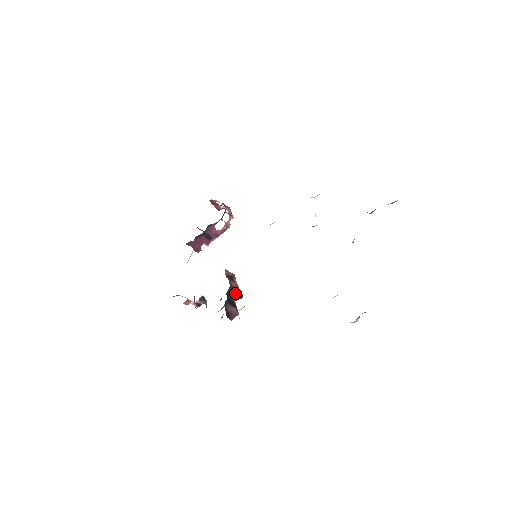
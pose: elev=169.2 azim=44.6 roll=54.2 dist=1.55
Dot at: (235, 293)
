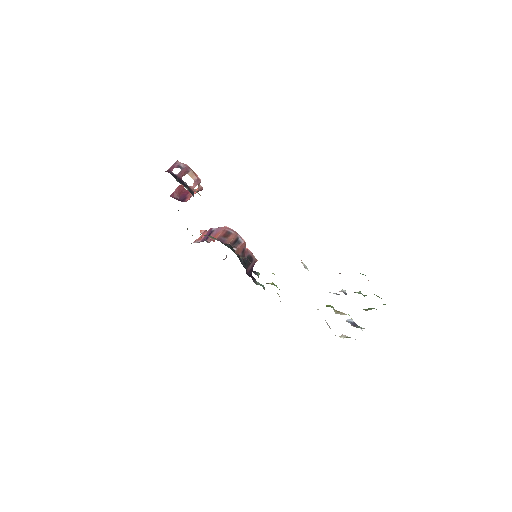
Dot at: occluded
